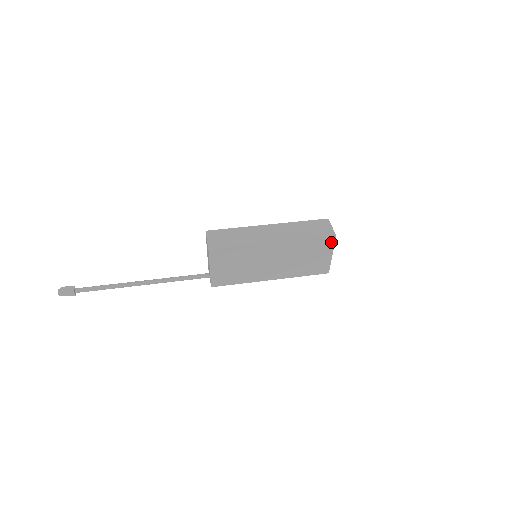
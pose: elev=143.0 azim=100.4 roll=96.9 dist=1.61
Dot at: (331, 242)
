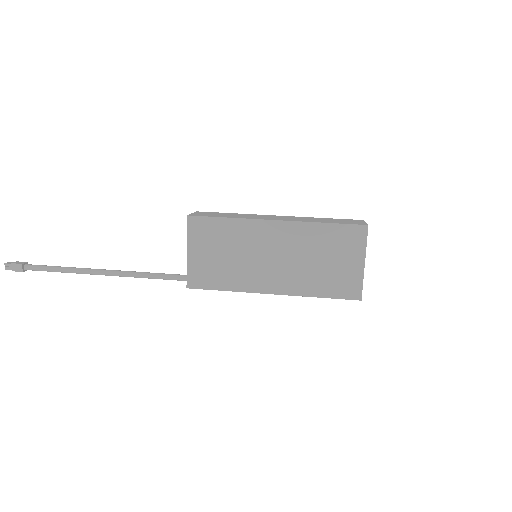
Dot at: (361, 237)
